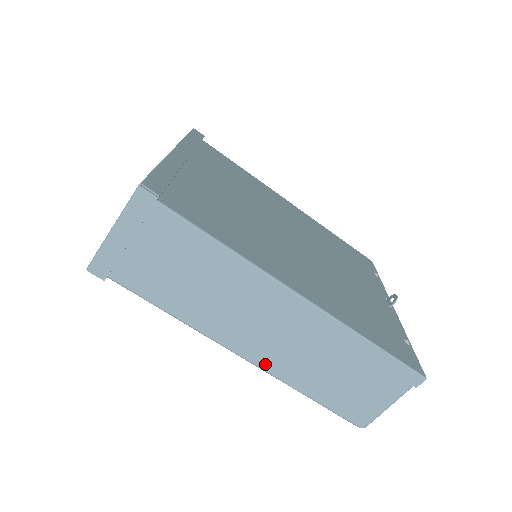
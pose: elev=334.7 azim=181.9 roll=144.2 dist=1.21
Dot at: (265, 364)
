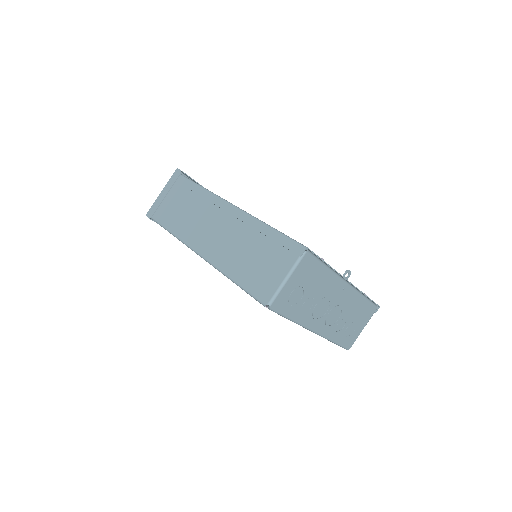
Dot at: (211, 257)
